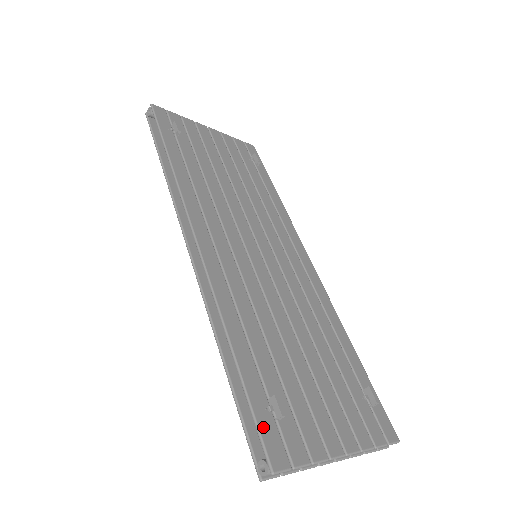
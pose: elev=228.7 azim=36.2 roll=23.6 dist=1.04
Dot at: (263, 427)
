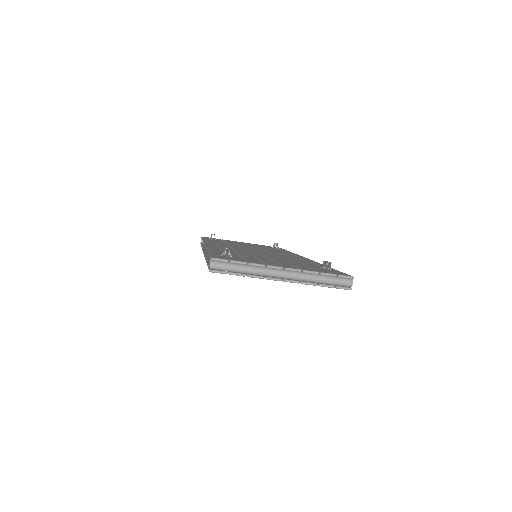
Dot at: (214, 255)
